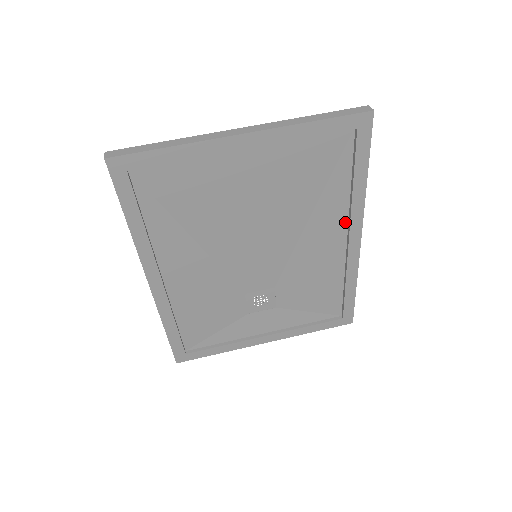
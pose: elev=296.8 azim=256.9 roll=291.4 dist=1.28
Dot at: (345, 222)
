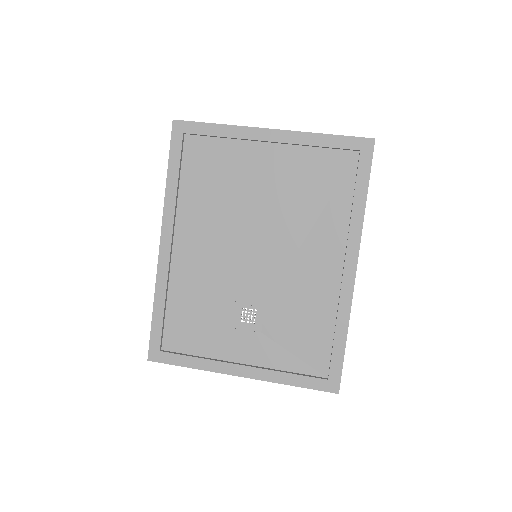
Dot at: (343, 247)
